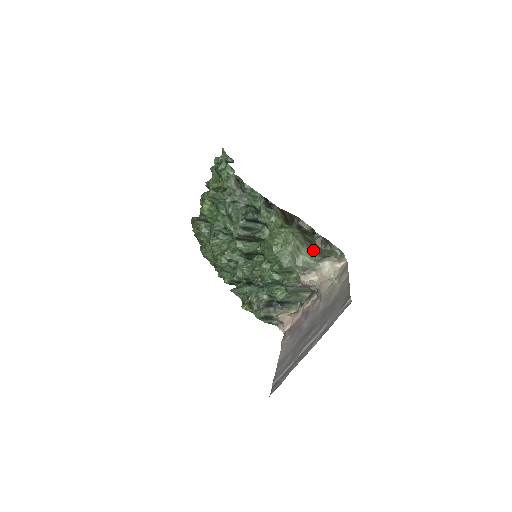
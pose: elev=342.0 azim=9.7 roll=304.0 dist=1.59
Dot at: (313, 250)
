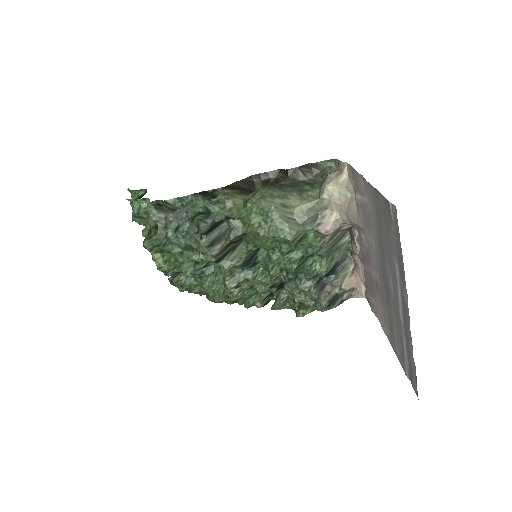
Dot at: (302, 190)
